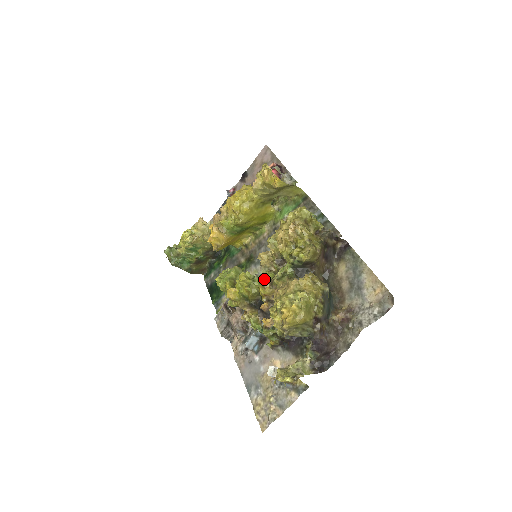
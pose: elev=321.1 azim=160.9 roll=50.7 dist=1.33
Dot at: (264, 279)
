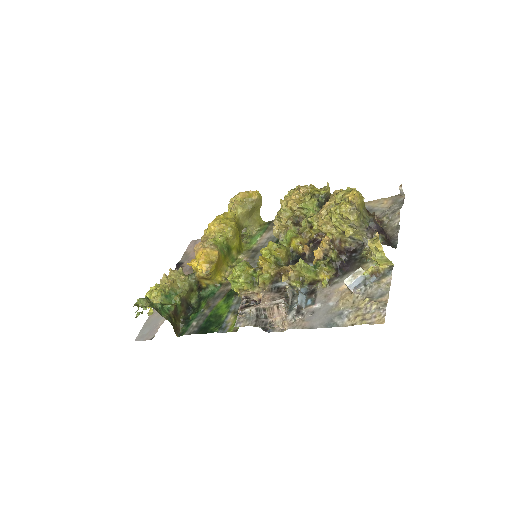
Dot at: (293, 232)
